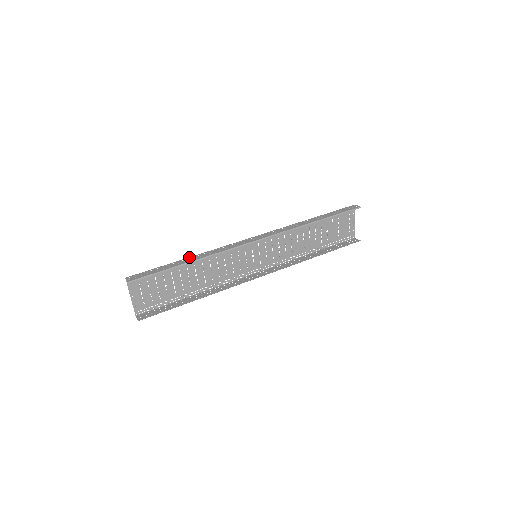
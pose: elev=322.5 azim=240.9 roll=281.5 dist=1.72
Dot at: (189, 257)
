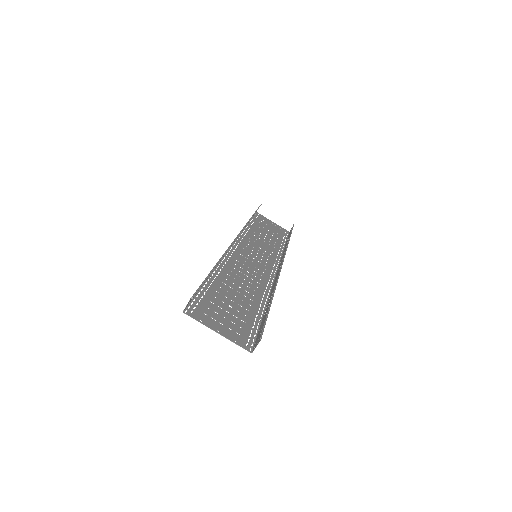
Dot at: (211, 273)
